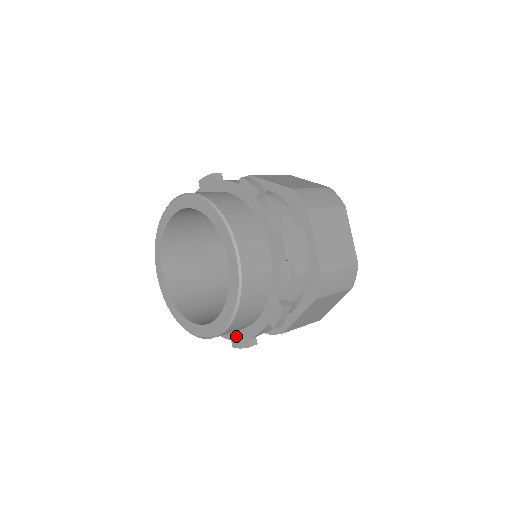
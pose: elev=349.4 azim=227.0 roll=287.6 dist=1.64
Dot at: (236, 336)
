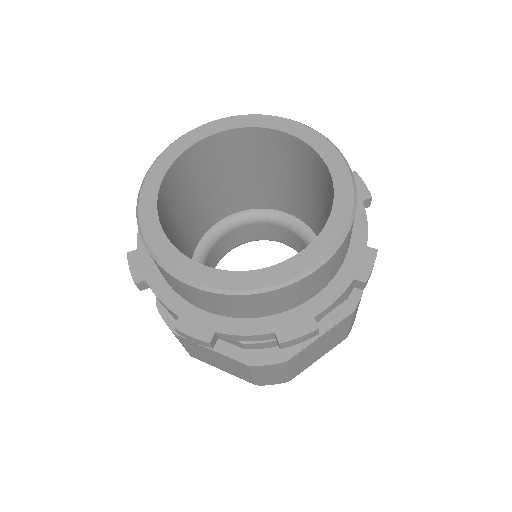
Dot at: (353, 264)
